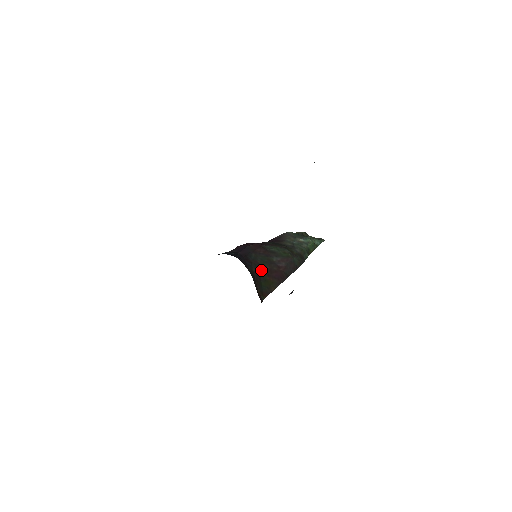
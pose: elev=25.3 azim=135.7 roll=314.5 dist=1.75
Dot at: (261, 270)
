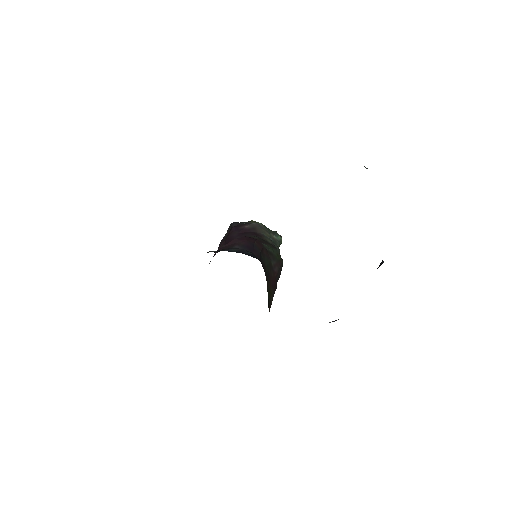
Dot at: (267, 277)
